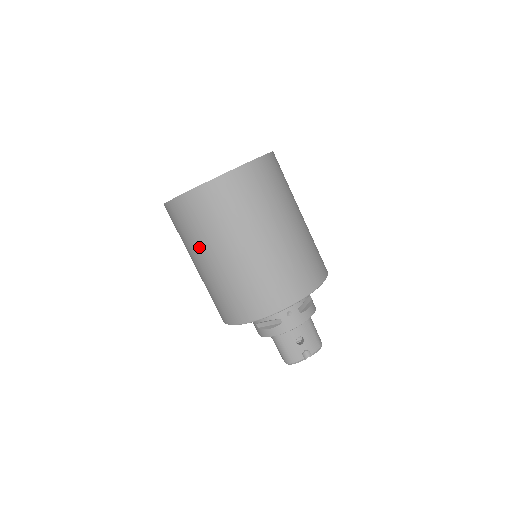
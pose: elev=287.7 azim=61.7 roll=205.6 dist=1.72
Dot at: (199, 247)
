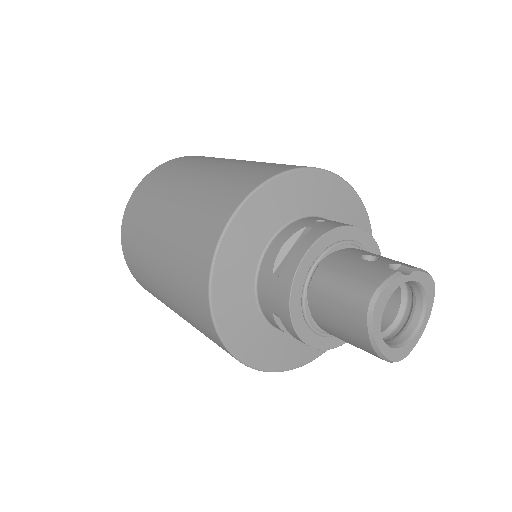
Dot at: (158, 204)
